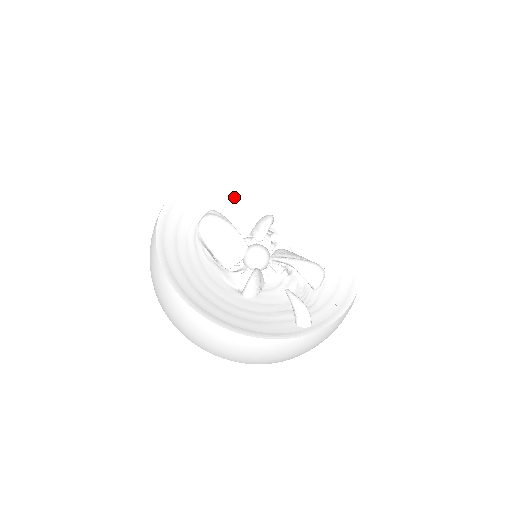
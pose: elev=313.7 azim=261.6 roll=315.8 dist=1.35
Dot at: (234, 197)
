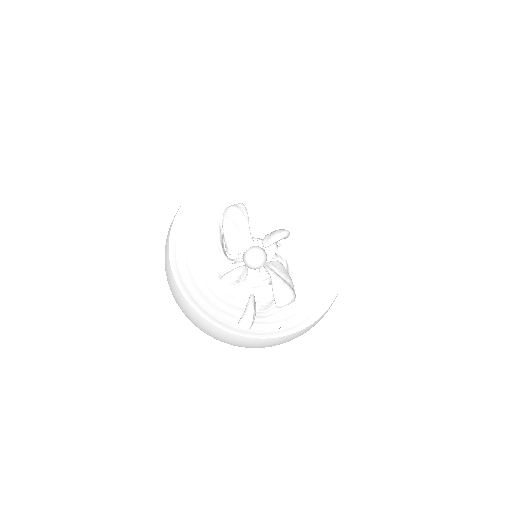
Dot at: (269, 202)
